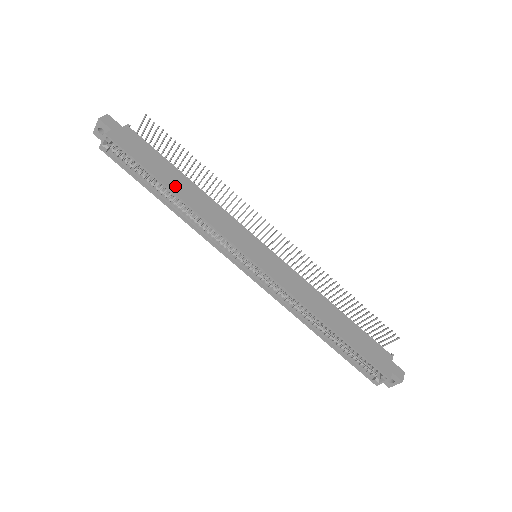
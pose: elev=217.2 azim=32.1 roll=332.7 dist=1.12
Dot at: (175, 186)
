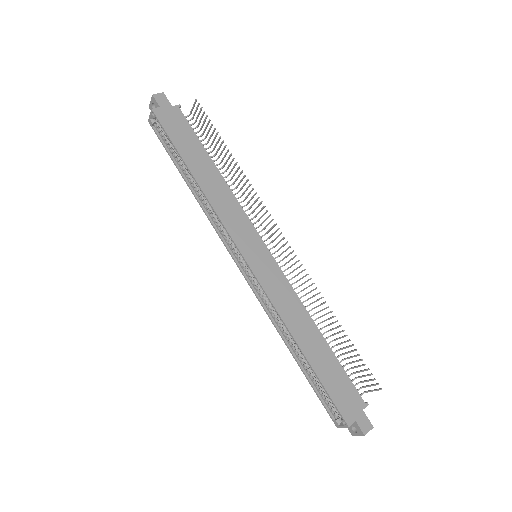
Dot at: (197, 170)
